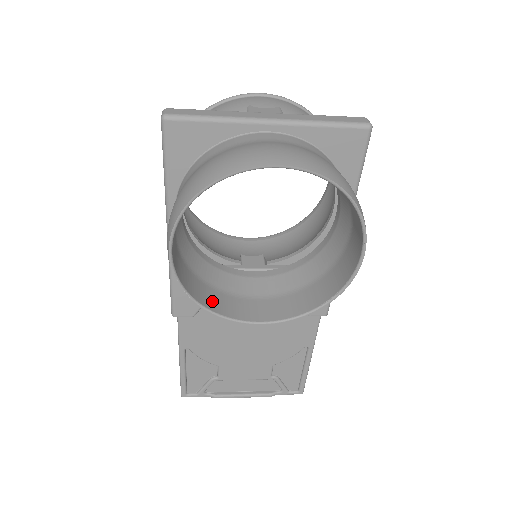
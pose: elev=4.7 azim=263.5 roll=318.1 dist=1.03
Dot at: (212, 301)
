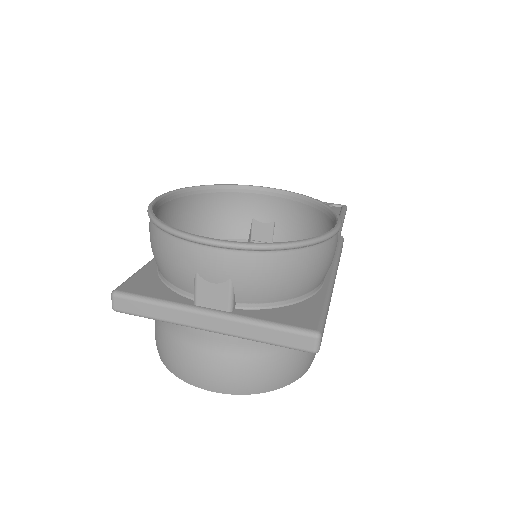
Dot at: occluded
